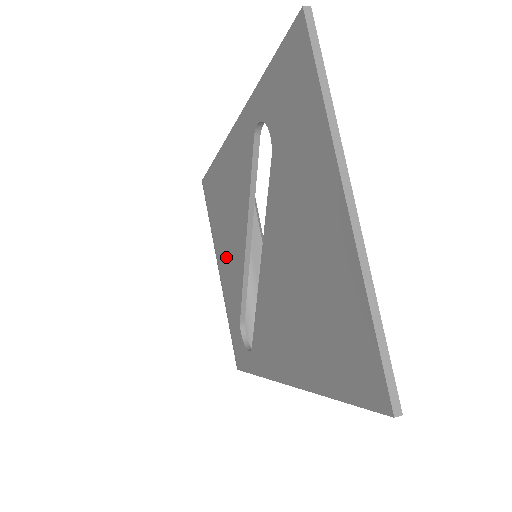
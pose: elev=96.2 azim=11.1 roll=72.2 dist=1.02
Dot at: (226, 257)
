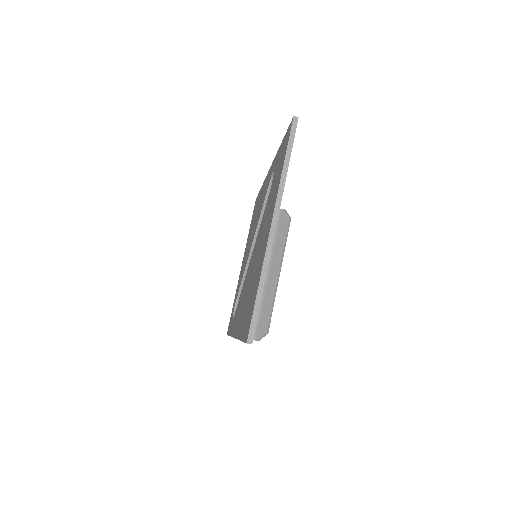
Dot at: occluded
